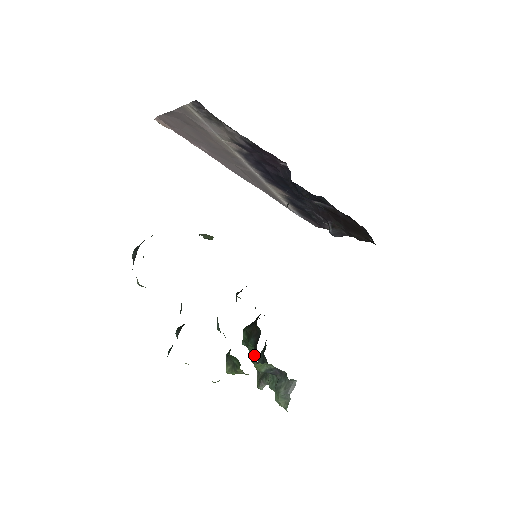
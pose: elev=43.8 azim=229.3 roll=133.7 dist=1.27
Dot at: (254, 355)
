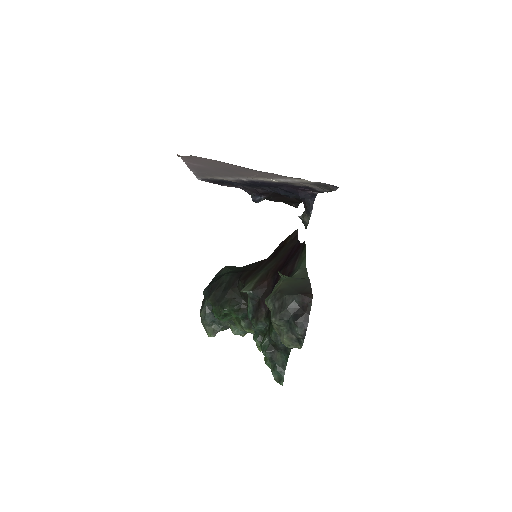
Dot at: occluded
